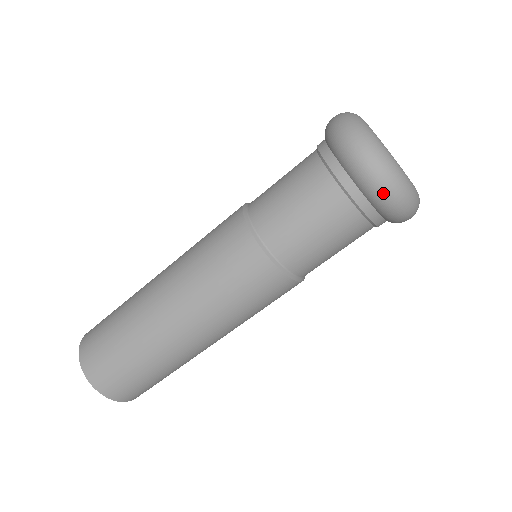
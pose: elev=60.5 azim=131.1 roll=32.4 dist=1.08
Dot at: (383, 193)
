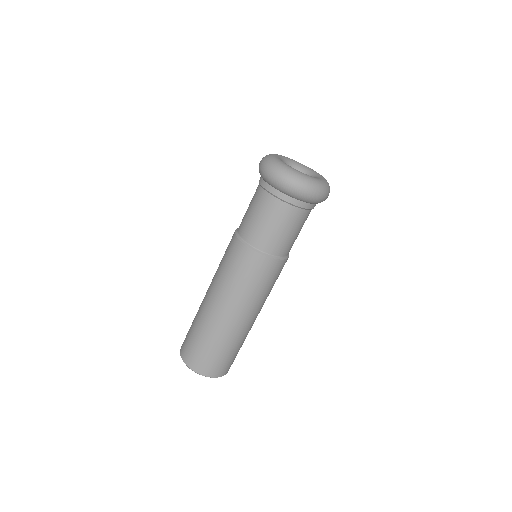
Dot at: (312, 197)
